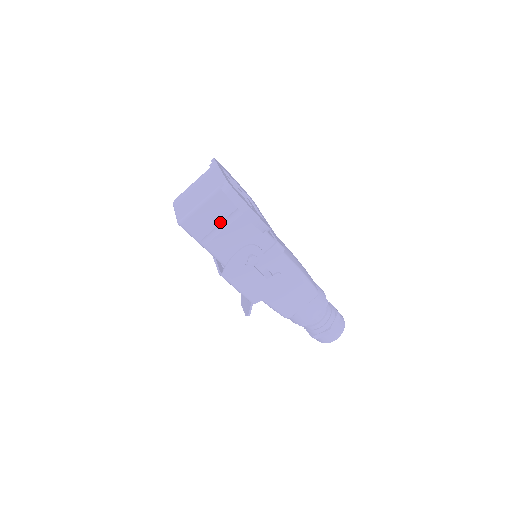
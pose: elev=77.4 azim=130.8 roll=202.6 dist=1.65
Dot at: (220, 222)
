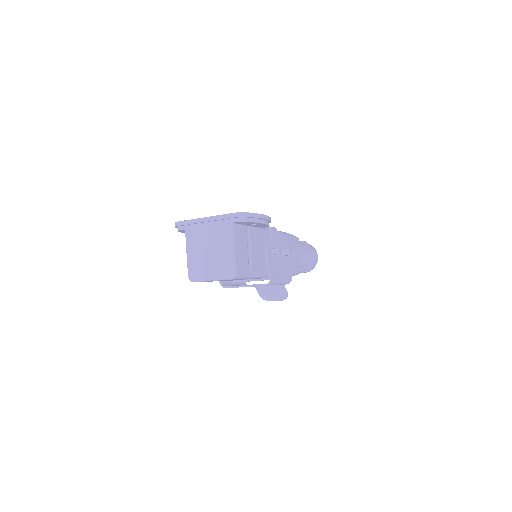
Dot at: (247, 248)
